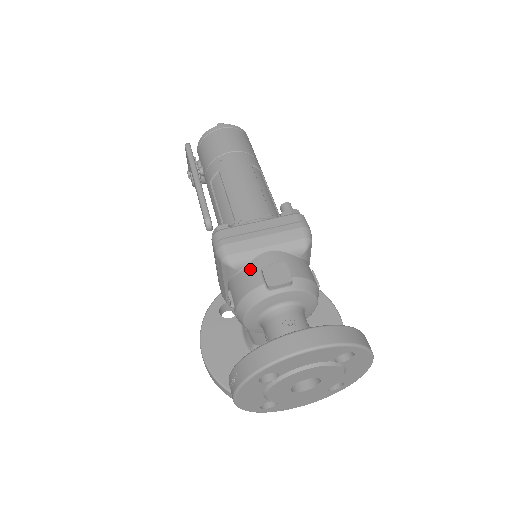
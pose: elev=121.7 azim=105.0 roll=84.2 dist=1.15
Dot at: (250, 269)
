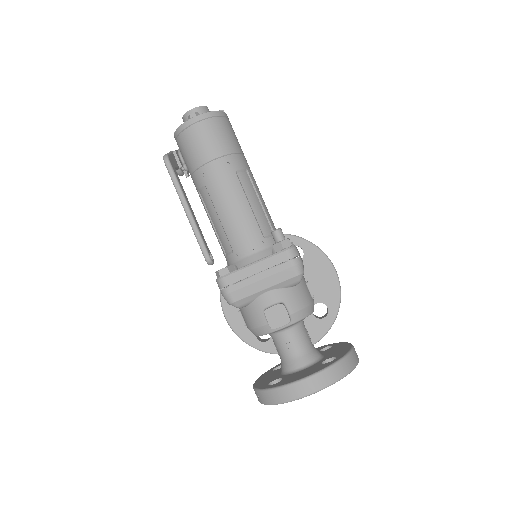
Dot at: (254, 308)
